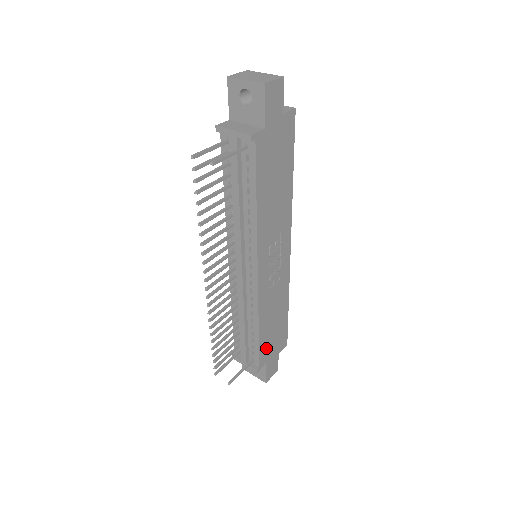
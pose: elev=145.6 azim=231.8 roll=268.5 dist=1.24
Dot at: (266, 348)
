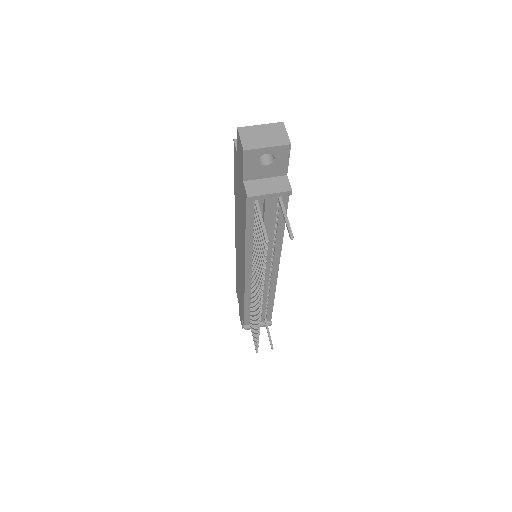
Dot at: occluded
